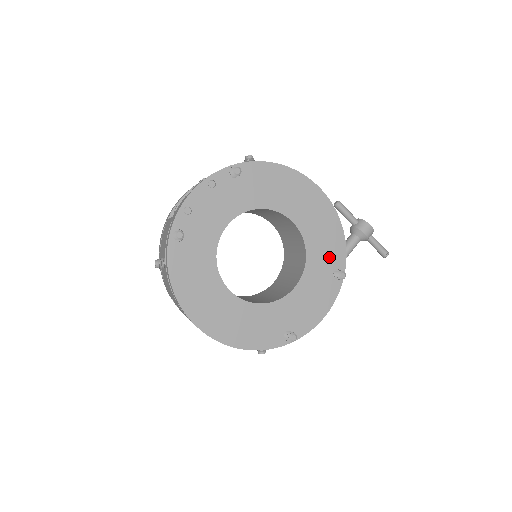
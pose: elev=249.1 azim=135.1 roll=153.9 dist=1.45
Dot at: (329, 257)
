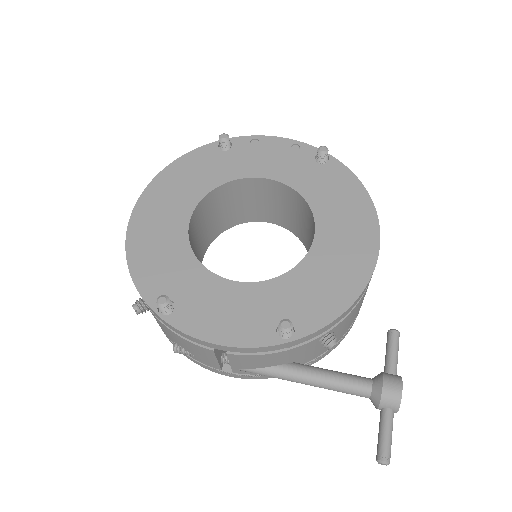
Dot at: (302, 305)
